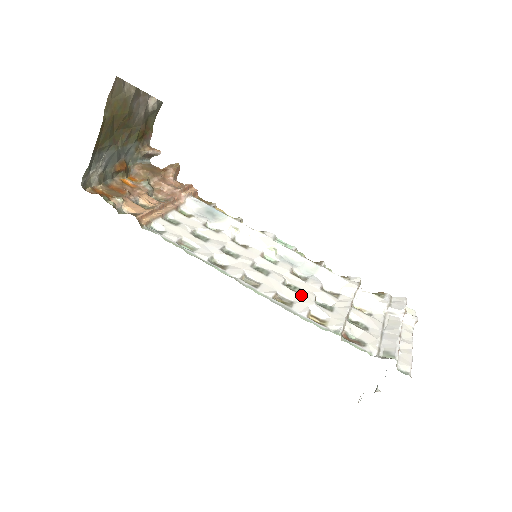
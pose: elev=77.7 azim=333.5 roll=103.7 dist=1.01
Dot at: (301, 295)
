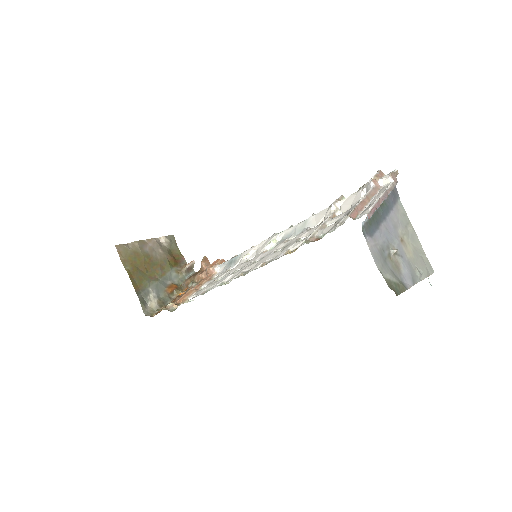
Dot at: (285, 247)
